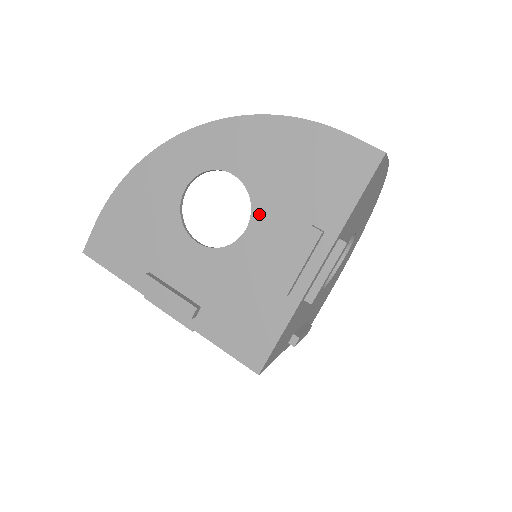
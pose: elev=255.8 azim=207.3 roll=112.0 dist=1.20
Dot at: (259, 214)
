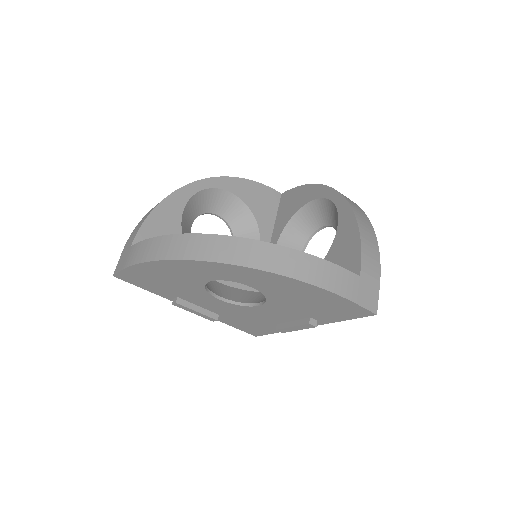
Dot at: (271, 305)
